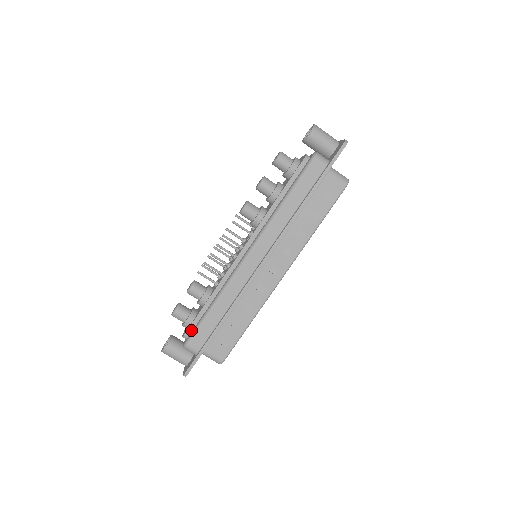
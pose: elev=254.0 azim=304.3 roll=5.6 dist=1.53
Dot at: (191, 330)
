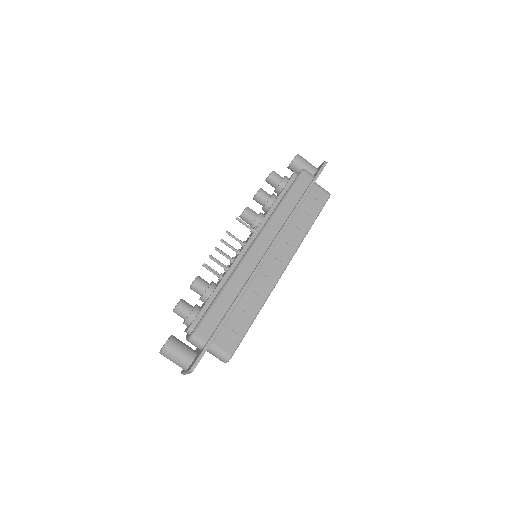
Dot at: (197, 321)
